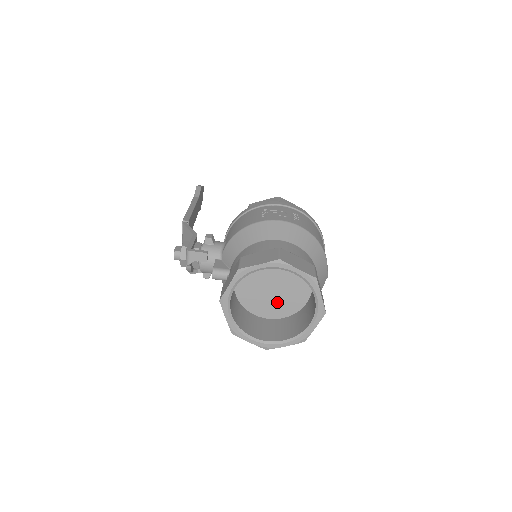
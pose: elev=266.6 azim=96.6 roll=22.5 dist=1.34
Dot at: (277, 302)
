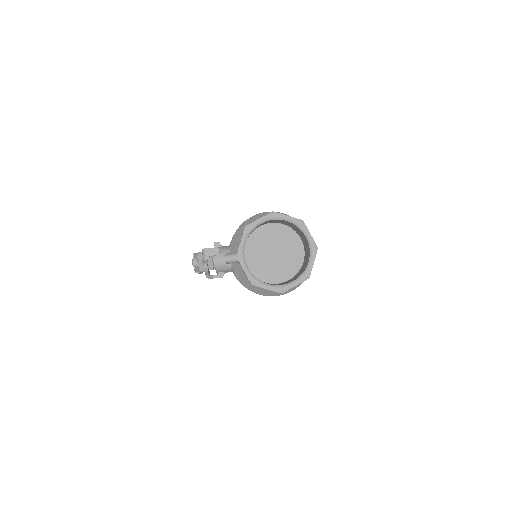
Dot at: (281, 267)
